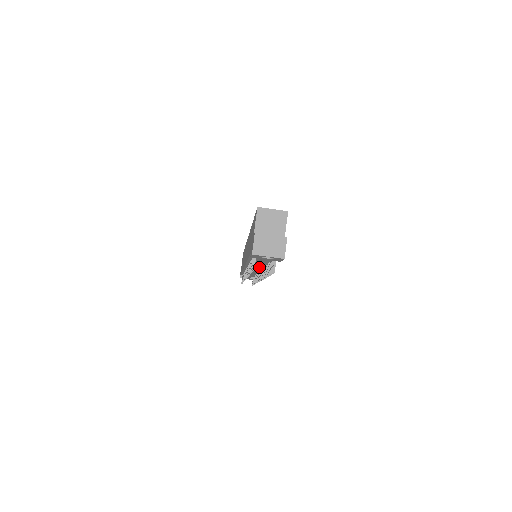
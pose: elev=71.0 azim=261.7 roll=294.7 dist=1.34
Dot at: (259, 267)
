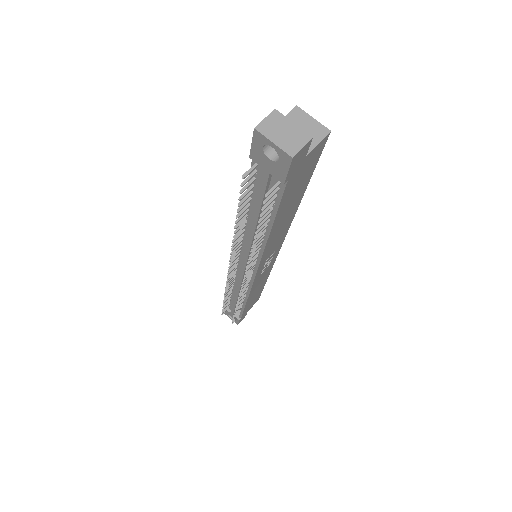
Dot at: (252, 235)
